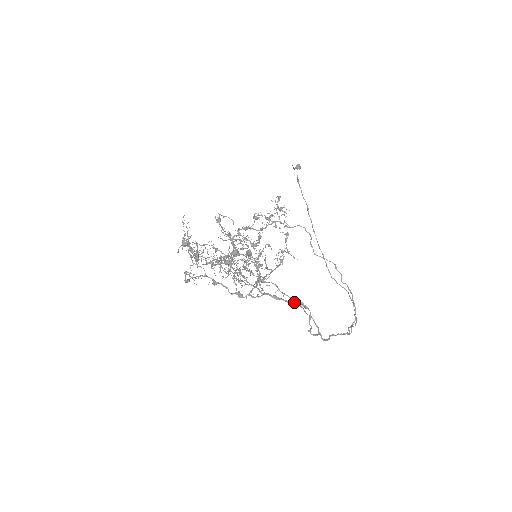
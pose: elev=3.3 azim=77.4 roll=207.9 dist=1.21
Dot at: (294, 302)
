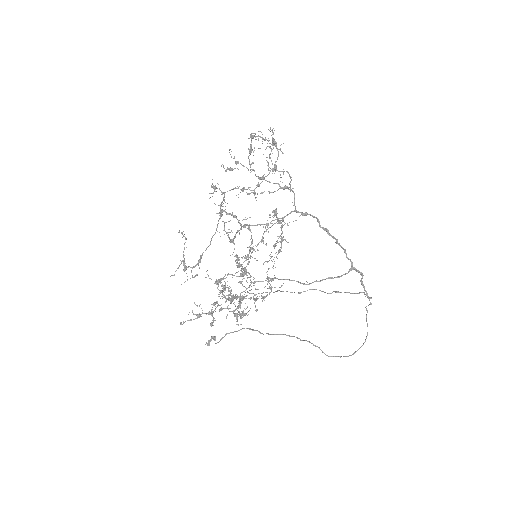
Dot at: occluded
